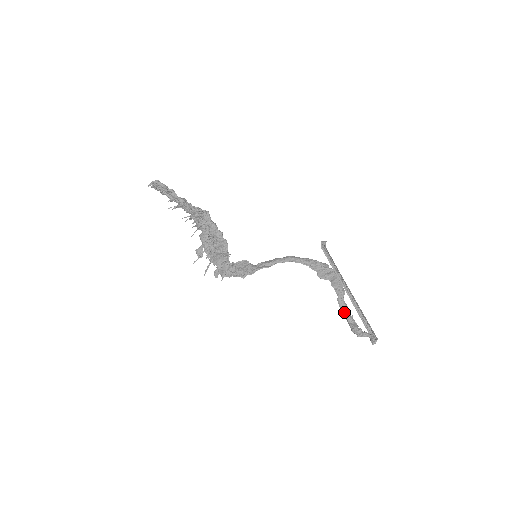
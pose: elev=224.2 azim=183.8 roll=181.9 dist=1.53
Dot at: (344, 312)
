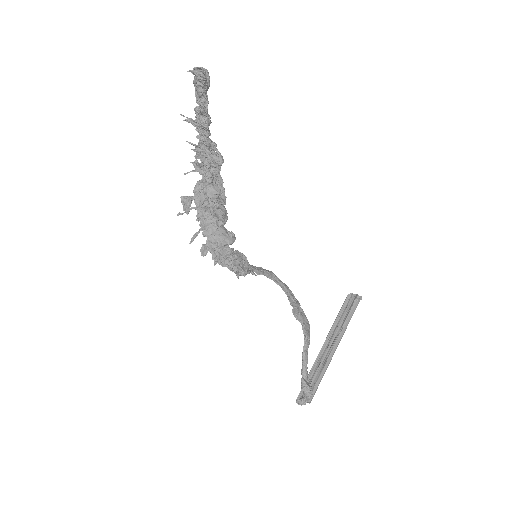
Dot at: (305, 366)
